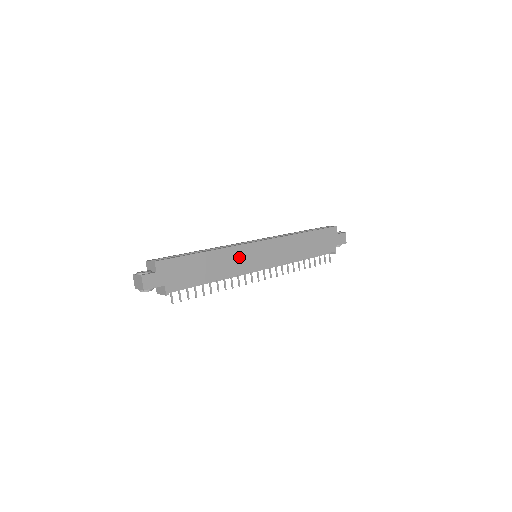
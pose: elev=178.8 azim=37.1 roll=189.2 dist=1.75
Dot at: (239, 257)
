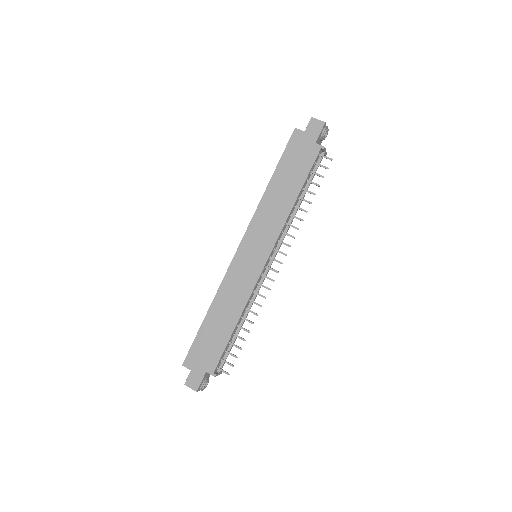
Dot at: (236, 282)
